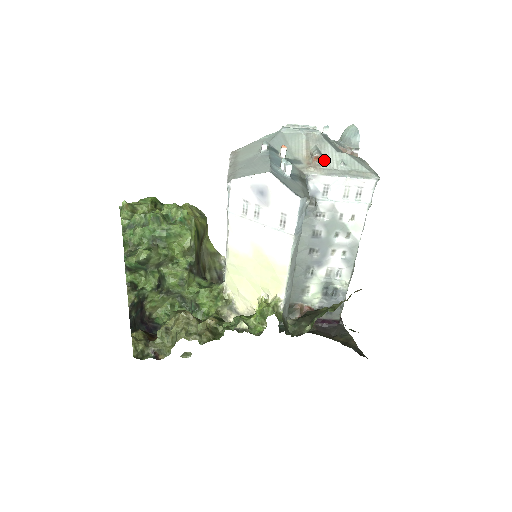
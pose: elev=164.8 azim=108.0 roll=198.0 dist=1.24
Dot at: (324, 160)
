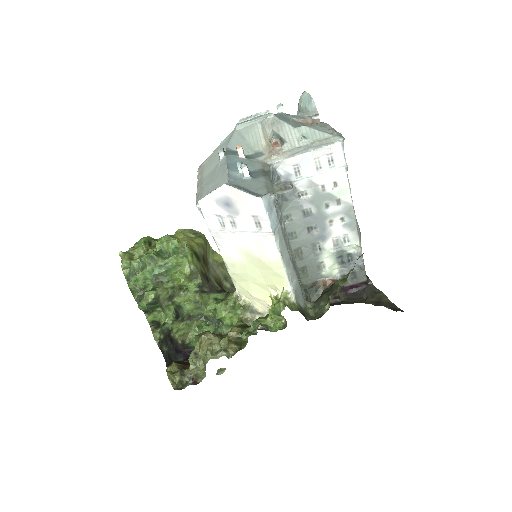
Dot at: (284, 142)
